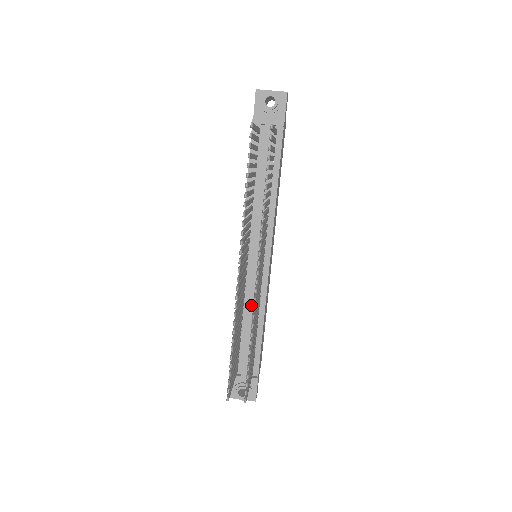
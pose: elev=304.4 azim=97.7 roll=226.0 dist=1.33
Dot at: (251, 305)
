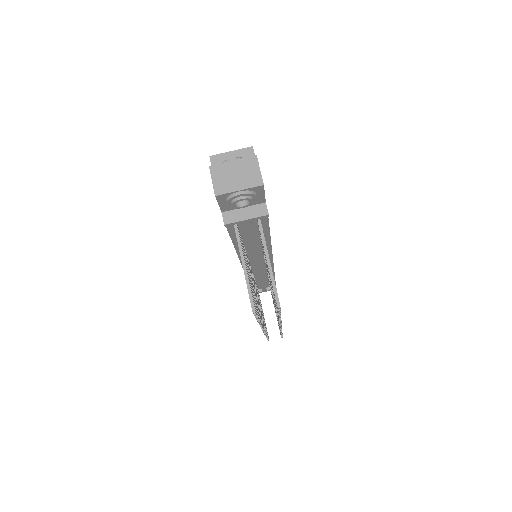
Dot at: (262, 278)
